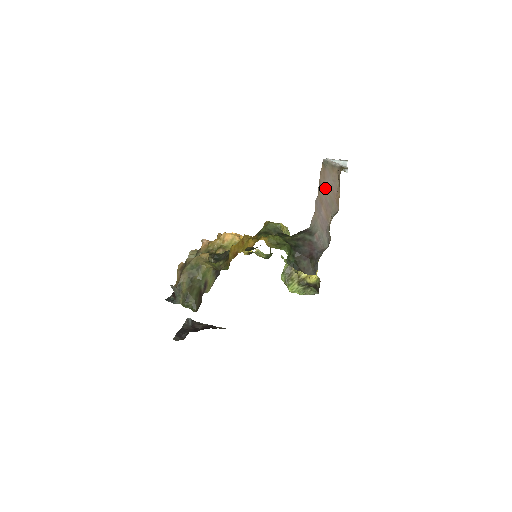
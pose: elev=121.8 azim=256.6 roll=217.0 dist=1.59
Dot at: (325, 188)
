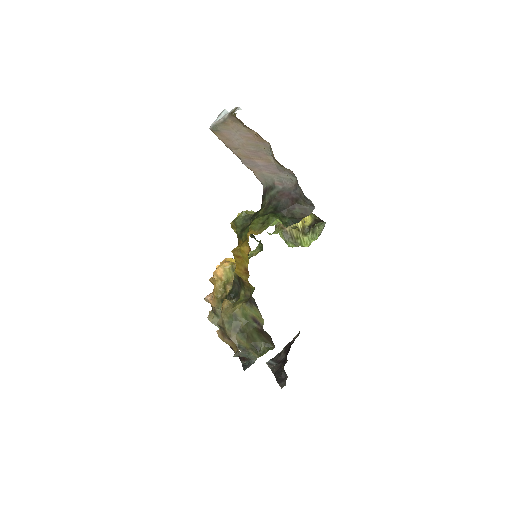
Dot at: (238, 145)
